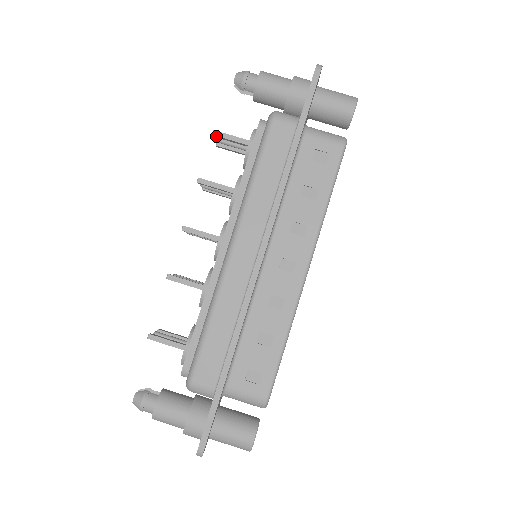
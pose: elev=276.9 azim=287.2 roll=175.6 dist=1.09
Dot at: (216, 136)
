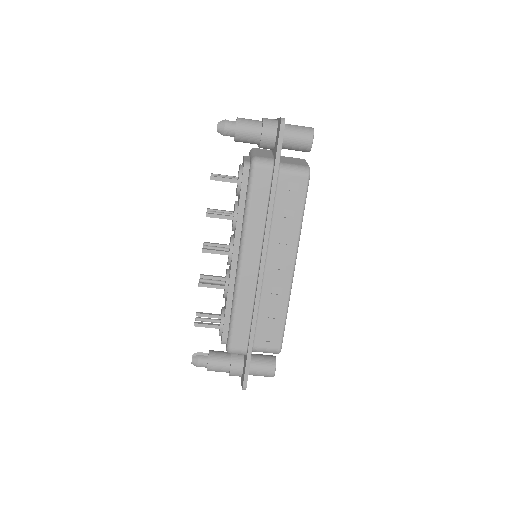
Dot at: occluded
